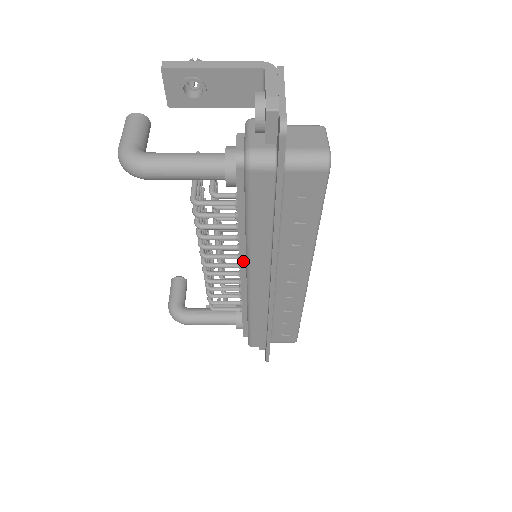
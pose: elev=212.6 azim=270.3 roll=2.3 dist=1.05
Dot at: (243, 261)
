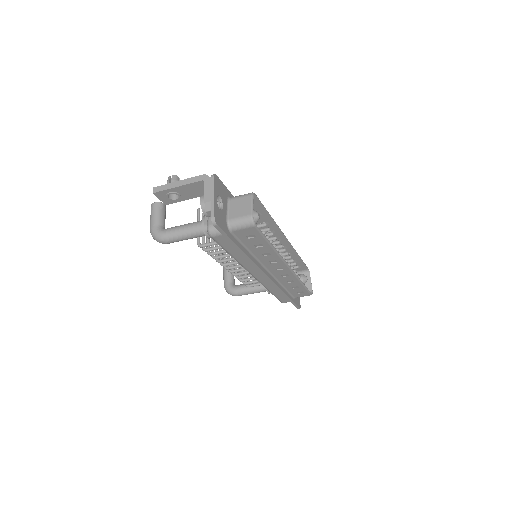
Dot at: occluded
